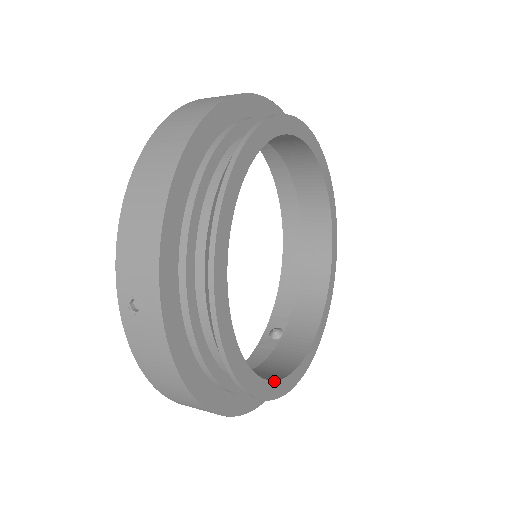
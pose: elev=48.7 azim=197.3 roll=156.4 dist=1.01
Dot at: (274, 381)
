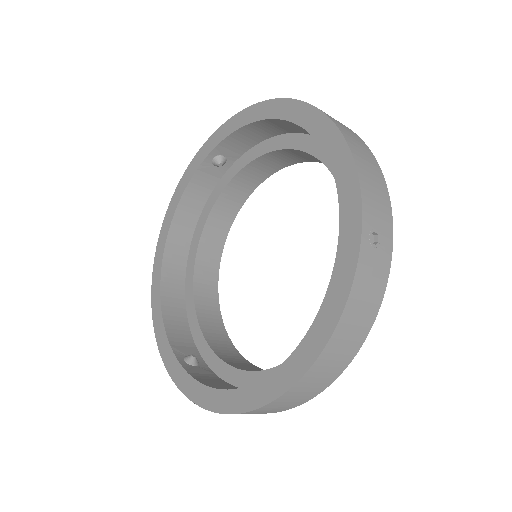
Dot at: occluded
